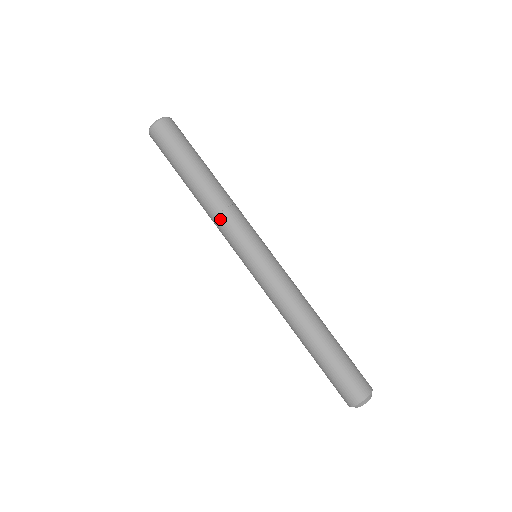
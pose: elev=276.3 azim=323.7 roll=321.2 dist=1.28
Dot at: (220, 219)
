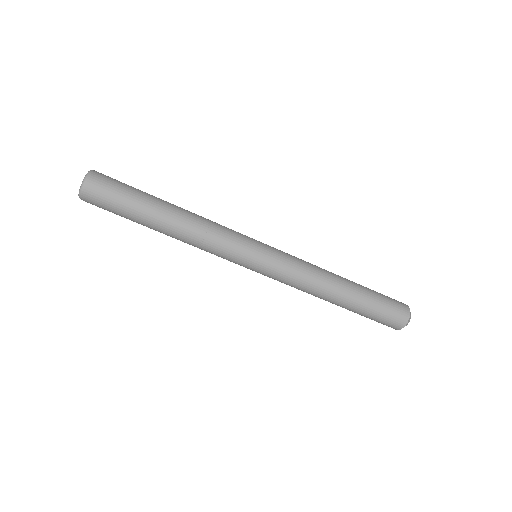
Dot at: occluded
